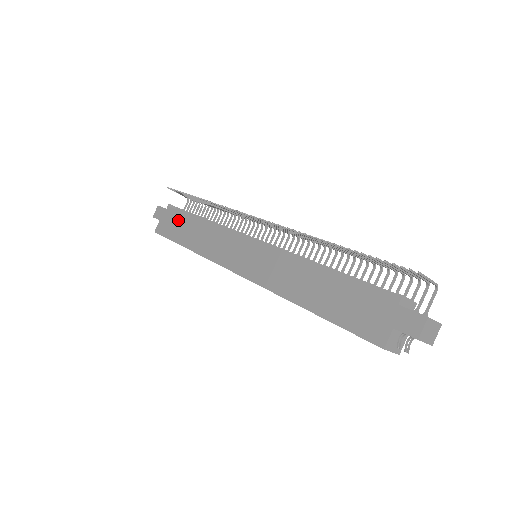
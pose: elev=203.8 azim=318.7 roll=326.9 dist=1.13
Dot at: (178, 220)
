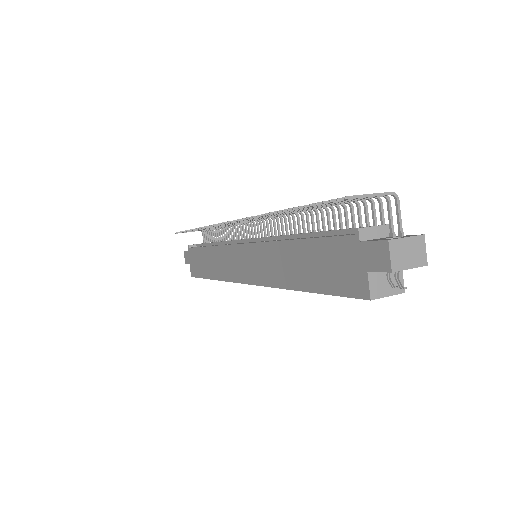
Dot at: (197, 257)
